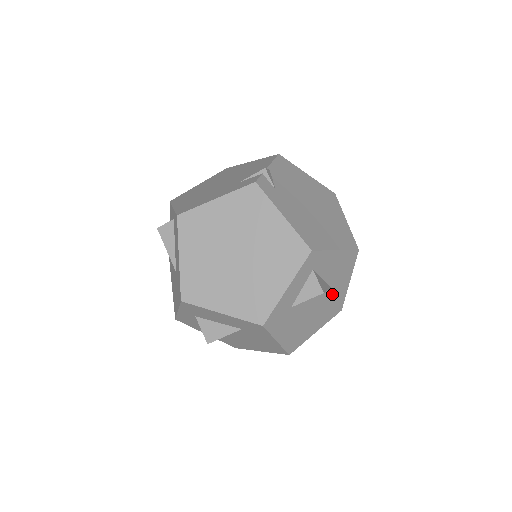
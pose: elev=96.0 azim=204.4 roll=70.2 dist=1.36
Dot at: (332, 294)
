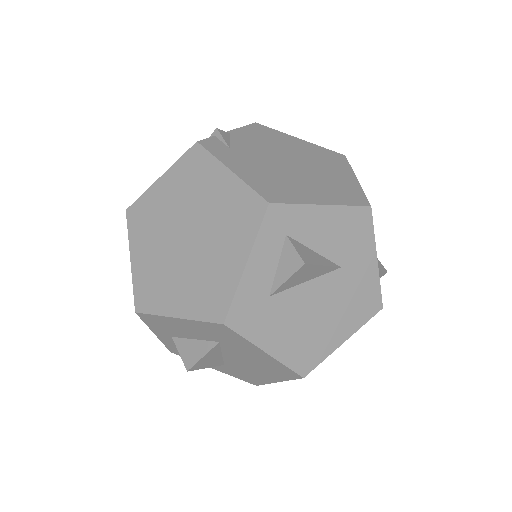
Dot at: (349, 279)
